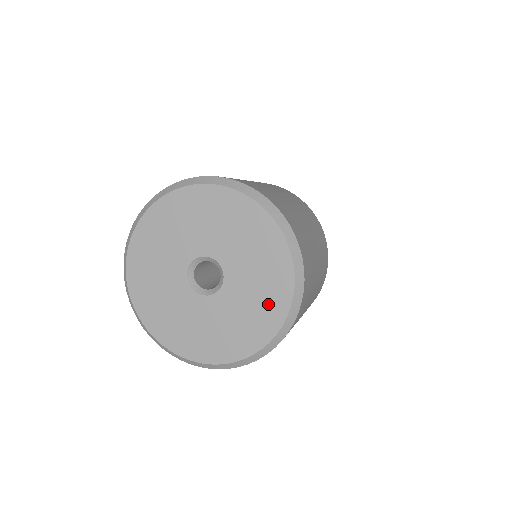
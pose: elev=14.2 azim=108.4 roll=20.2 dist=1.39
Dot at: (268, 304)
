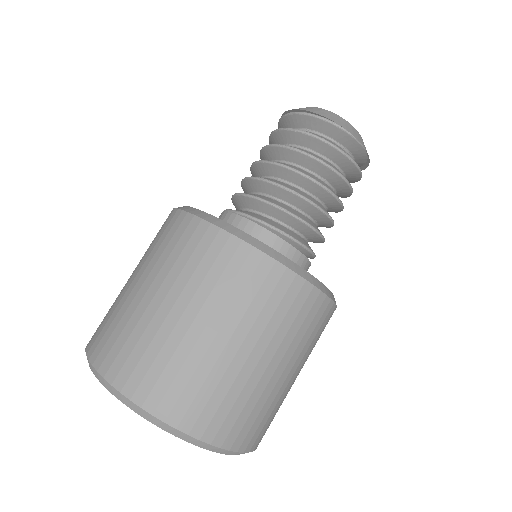
Dot at: occluded
